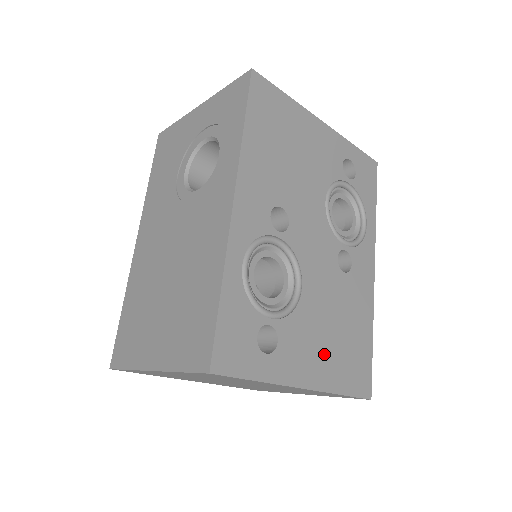
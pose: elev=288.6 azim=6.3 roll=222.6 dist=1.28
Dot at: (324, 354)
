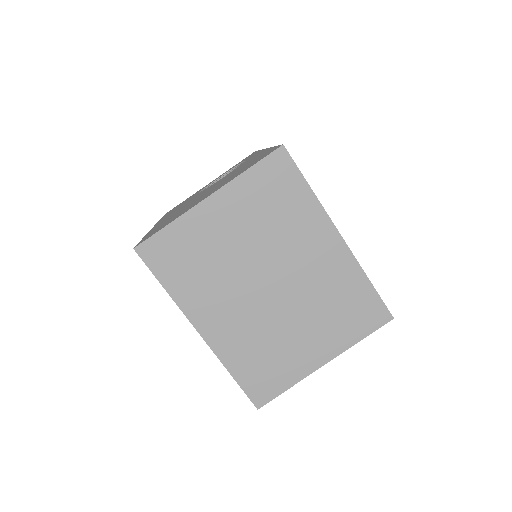
Dot at: occluded
